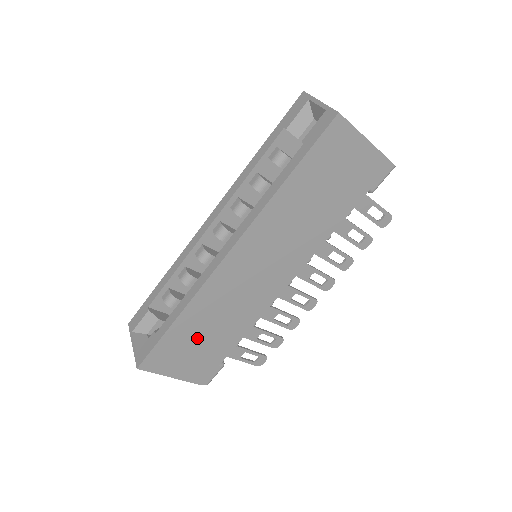
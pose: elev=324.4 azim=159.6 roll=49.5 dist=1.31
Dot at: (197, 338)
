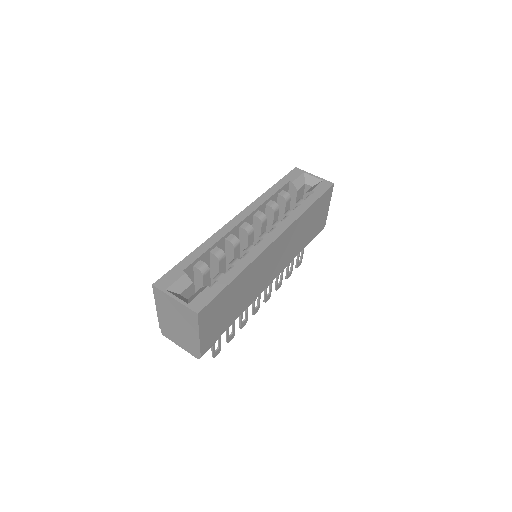
Dot at: (230, 302)
